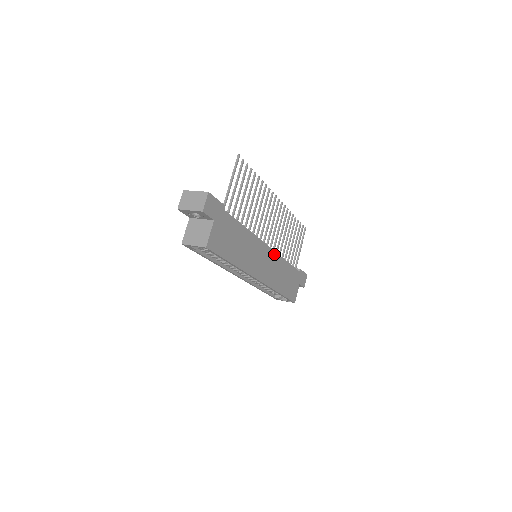
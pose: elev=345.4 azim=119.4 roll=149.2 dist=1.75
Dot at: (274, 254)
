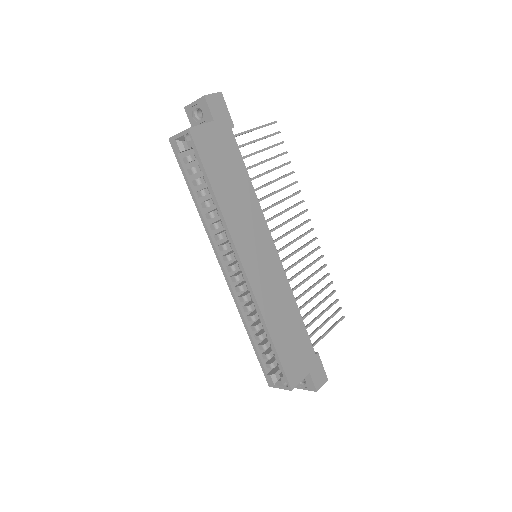
Dot at: (281, 271)
